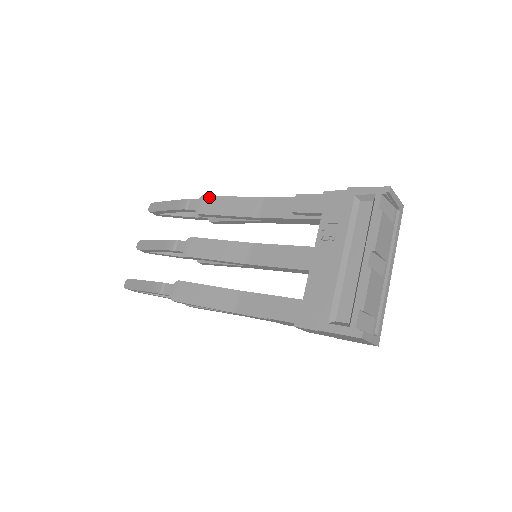
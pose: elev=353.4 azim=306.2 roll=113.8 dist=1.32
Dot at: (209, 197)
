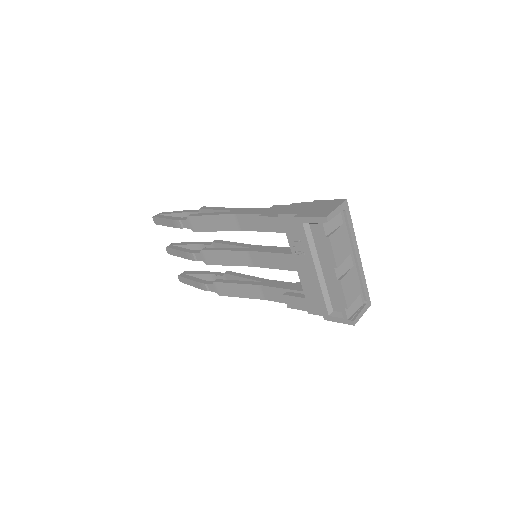
Dot at: (193, 218)
